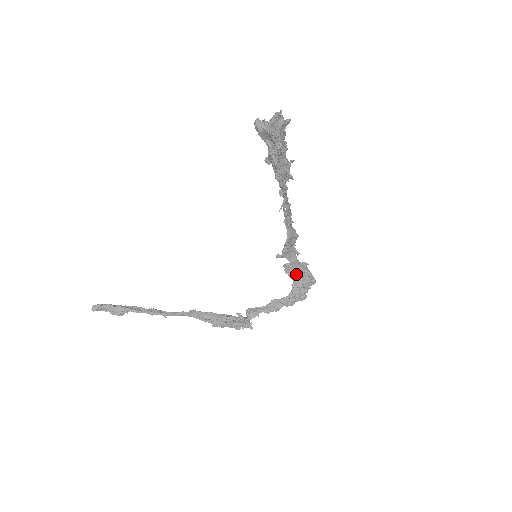
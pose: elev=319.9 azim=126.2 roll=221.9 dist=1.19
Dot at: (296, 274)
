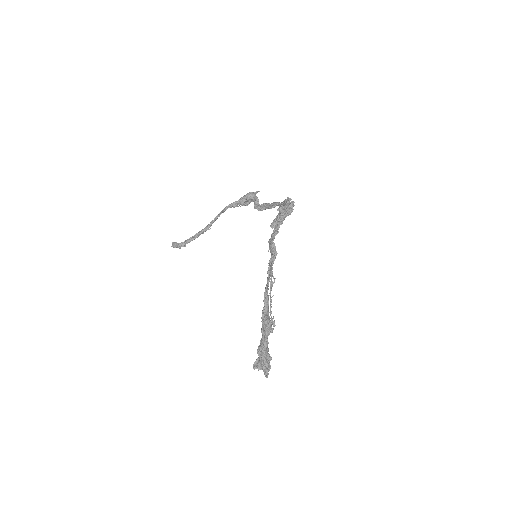
Dot at: occluded
